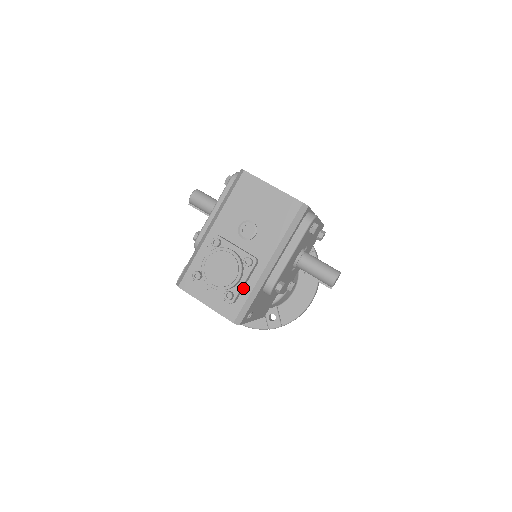
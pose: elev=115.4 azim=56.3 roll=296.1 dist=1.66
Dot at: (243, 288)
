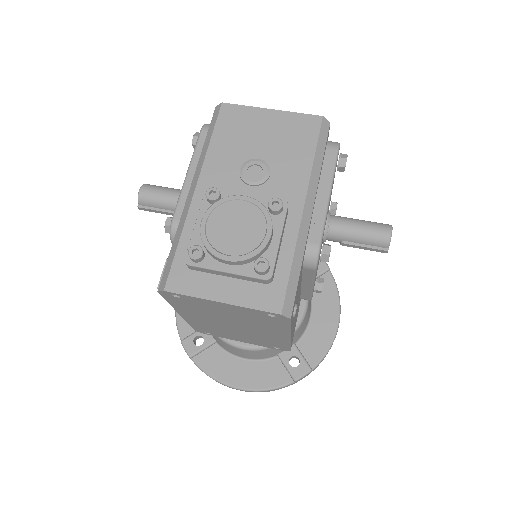
Dot at: (278, 254)
